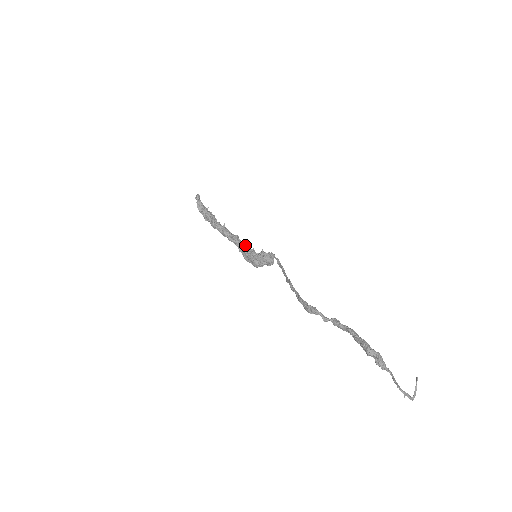
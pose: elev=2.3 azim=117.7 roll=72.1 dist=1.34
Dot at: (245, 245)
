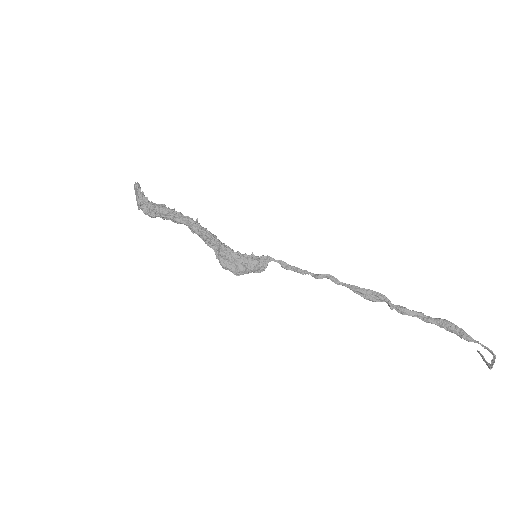
Dot at: (228, 246)
